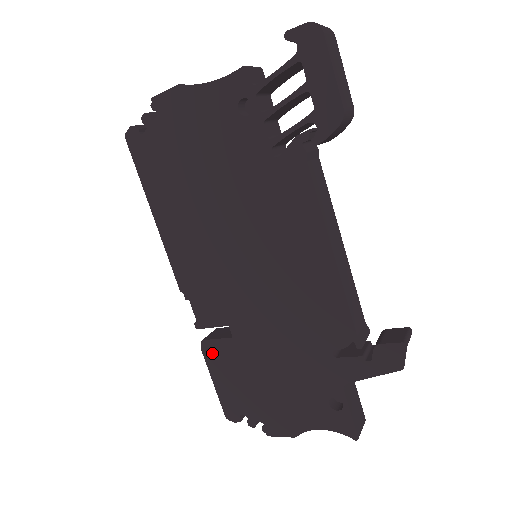
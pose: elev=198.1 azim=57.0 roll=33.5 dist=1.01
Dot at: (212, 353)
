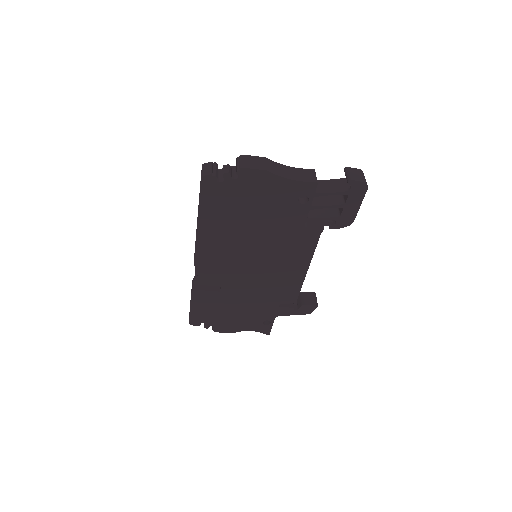
Dot at: (199, 296)
